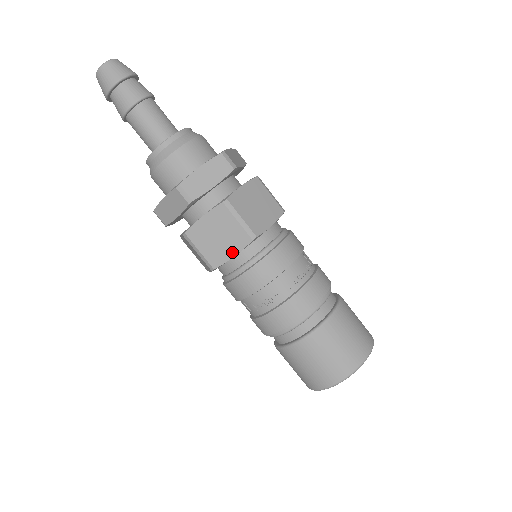
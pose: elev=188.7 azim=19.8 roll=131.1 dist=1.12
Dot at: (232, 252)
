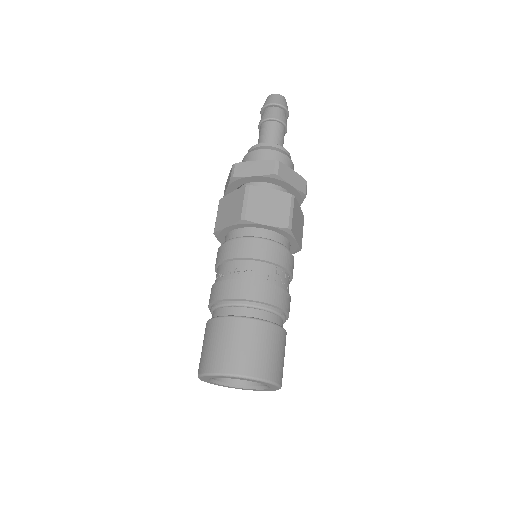
Dot at: (228, 224)
